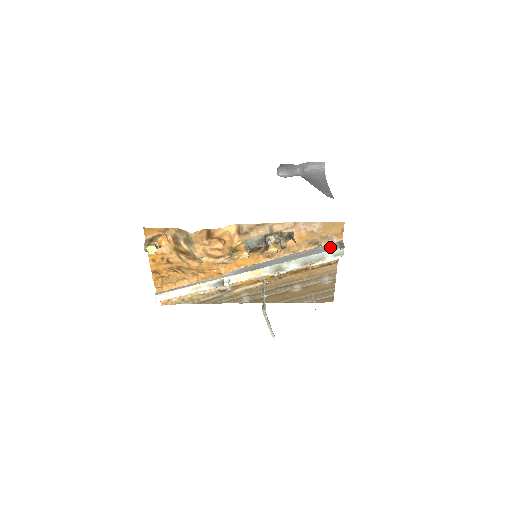
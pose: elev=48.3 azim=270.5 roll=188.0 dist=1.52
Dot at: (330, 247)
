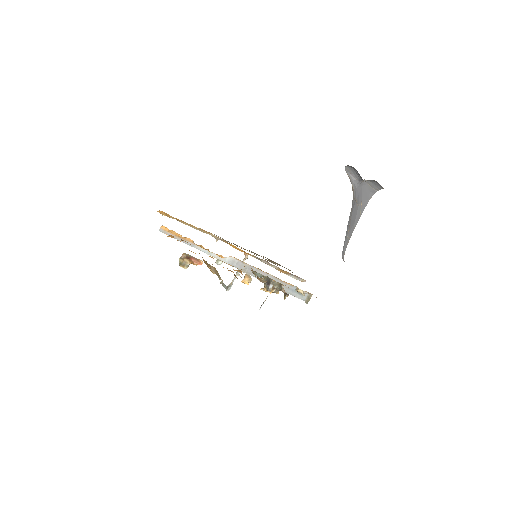
Dot at: (301, 295)
